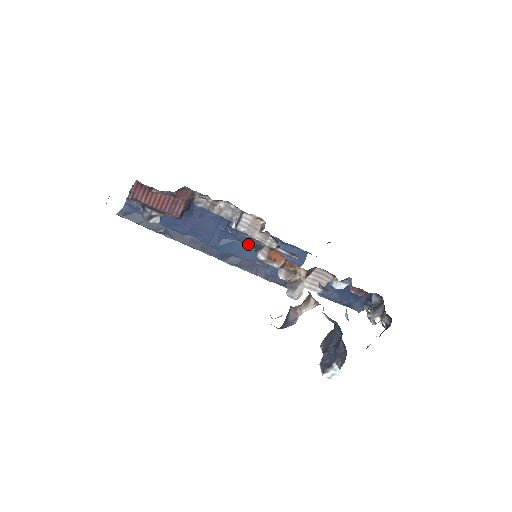
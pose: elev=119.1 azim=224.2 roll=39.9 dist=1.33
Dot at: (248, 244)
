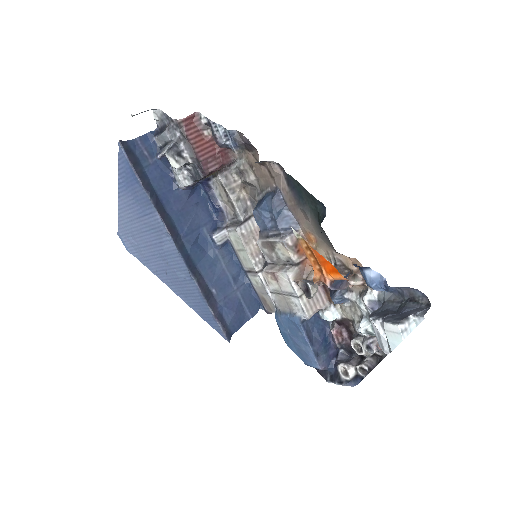
Dot at: (281, 223)
